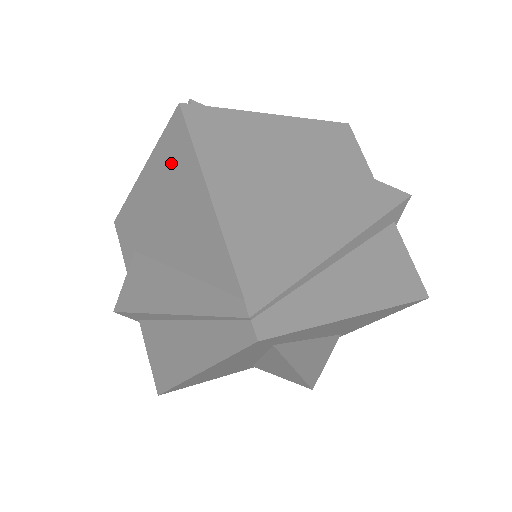
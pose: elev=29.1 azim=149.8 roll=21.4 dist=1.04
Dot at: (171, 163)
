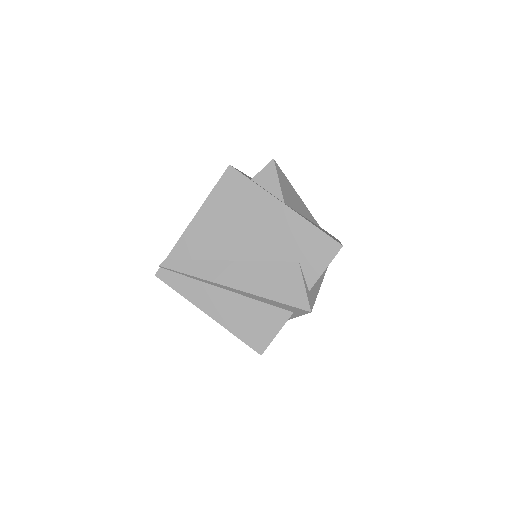
Dot at: occluded
